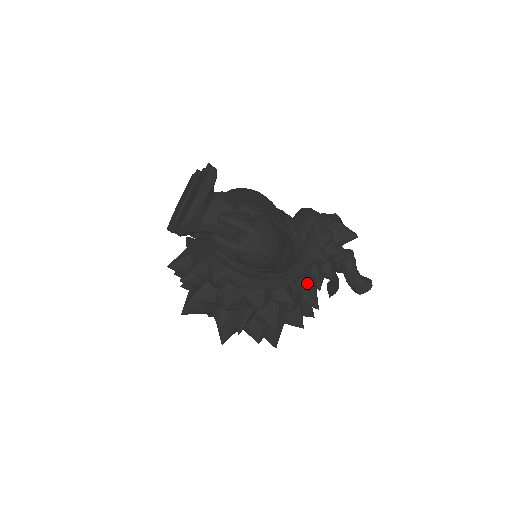
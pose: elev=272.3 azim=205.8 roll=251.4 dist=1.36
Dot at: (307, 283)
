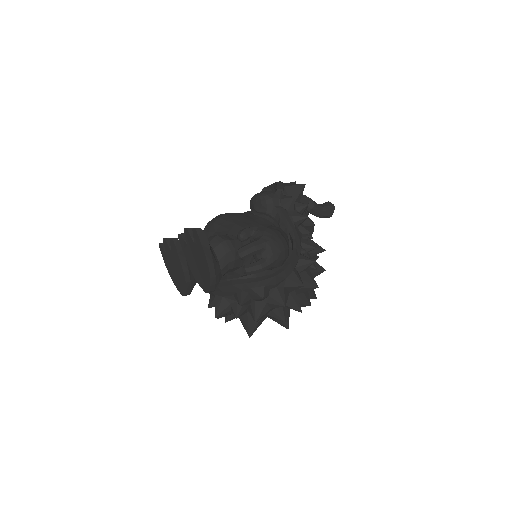
Dot at: (307, 242)
